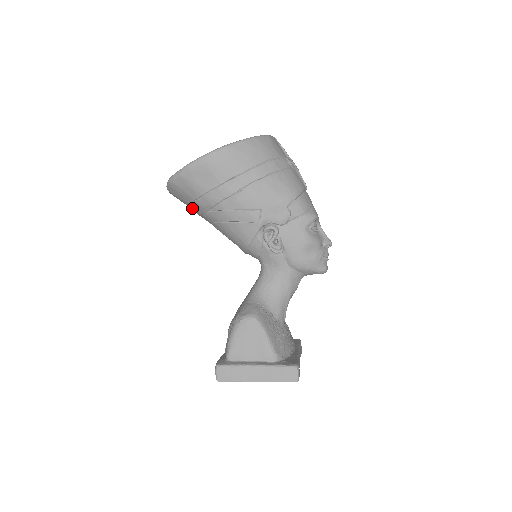
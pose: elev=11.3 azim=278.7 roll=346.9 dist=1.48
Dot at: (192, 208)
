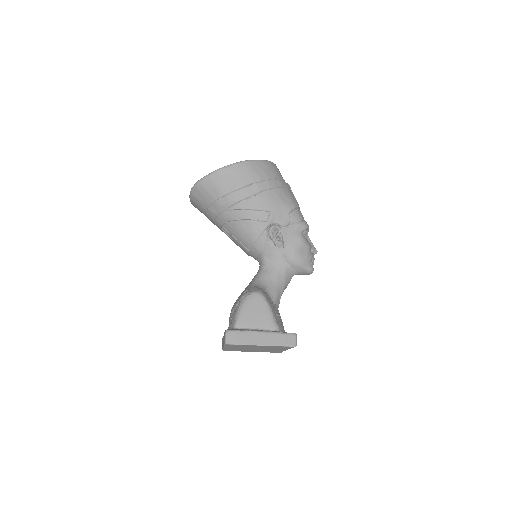
Dot at: (209, 210)
